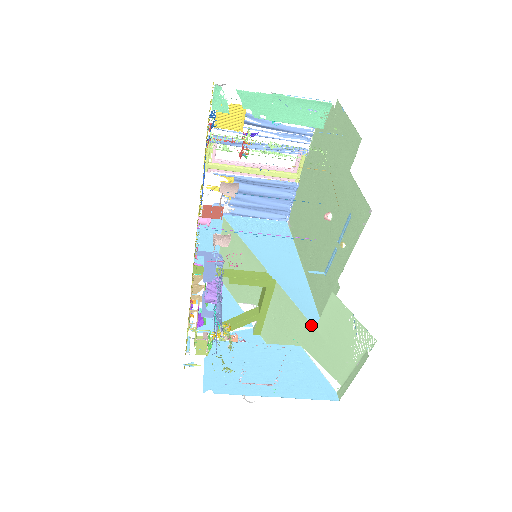
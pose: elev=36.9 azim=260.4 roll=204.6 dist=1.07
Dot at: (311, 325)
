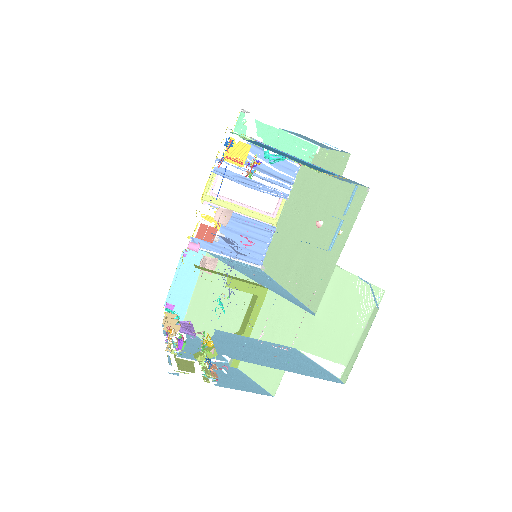
Dot at: (310, 314)
